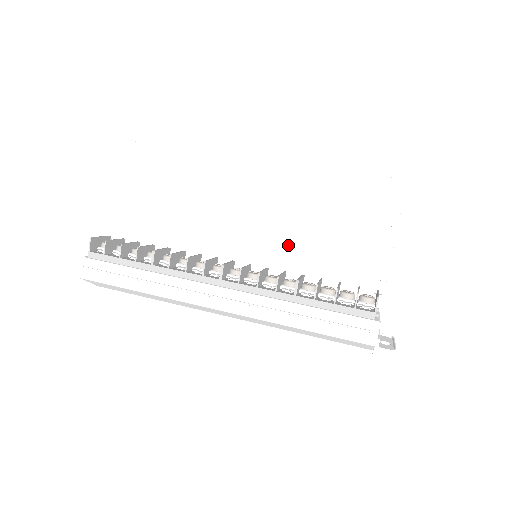
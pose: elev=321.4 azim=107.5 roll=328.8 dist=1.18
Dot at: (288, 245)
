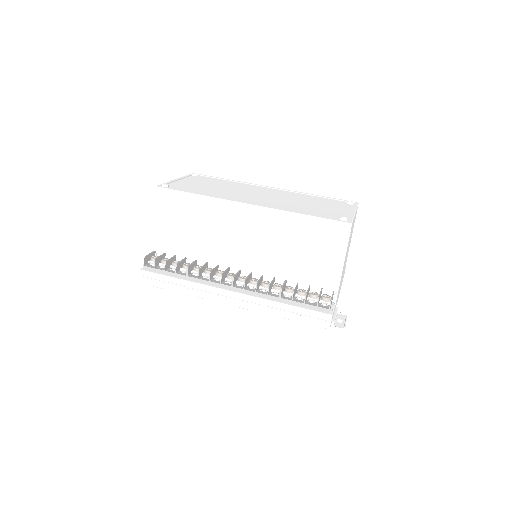
Dot at: (276, 261)
